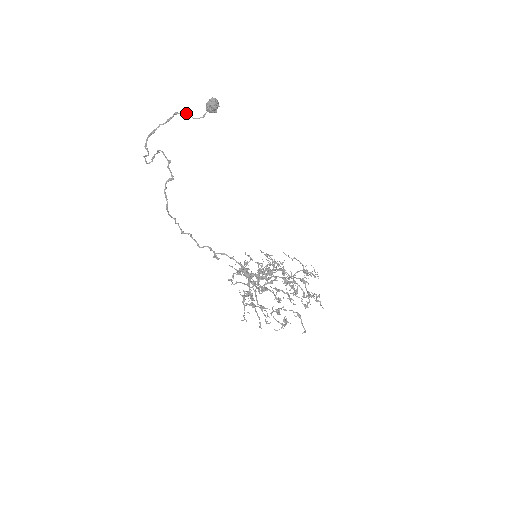
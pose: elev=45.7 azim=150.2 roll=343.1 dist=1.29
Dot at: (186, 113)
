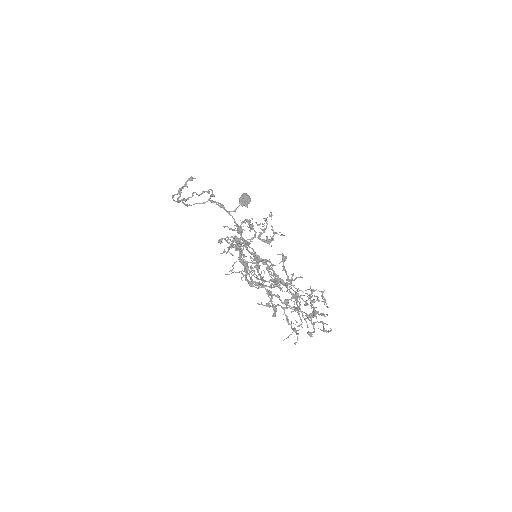
Dot at: occluded
